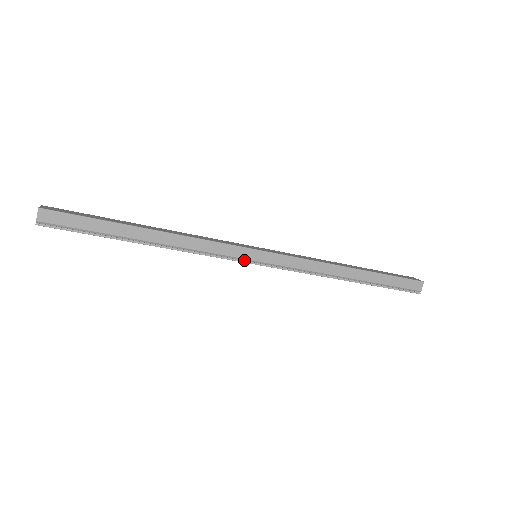
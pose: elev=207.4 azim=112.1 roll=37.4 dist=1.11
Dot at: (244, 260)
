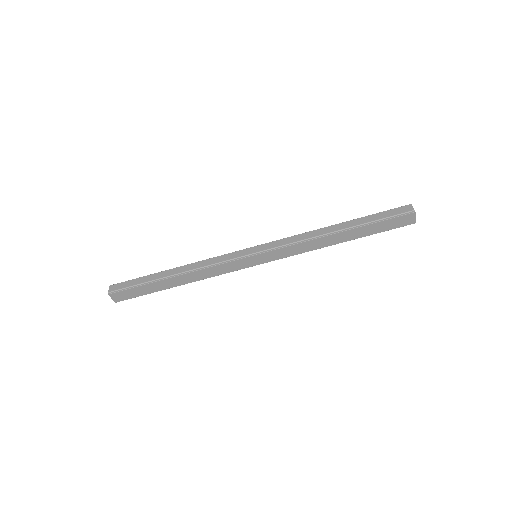
Dot at: (244, 257)
